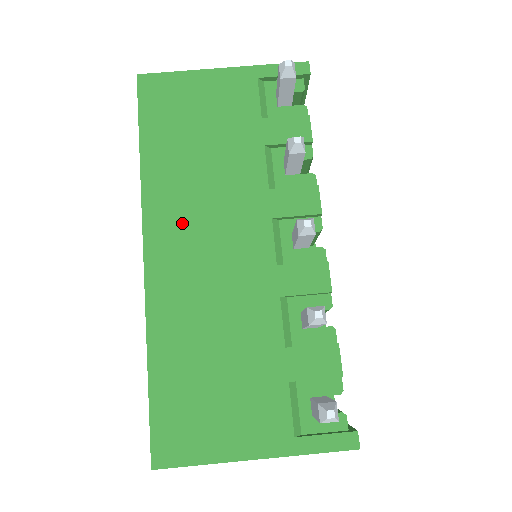
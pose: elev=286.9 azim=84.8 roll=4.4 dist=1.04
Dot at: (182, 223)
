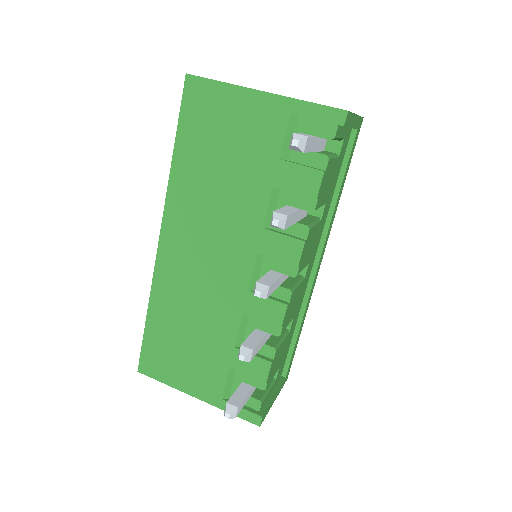
Dot at: (190, 228)
